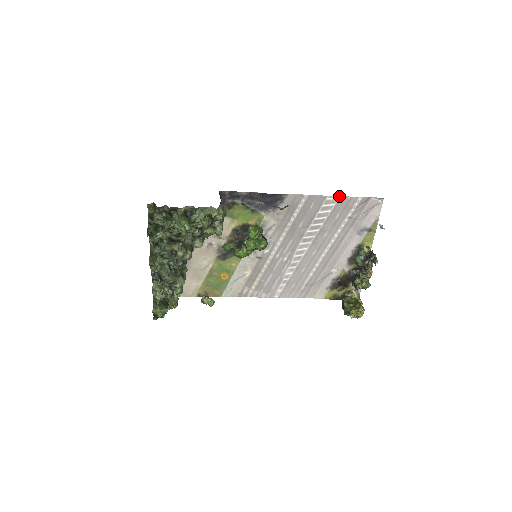
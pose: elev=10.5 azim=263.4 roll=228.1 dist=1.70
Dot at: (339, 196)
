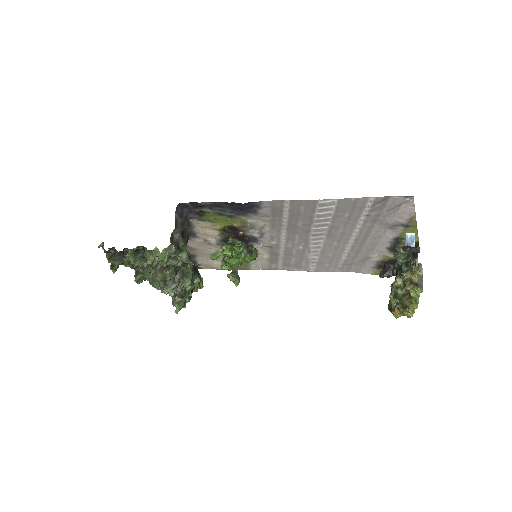
Dot at: occluded
